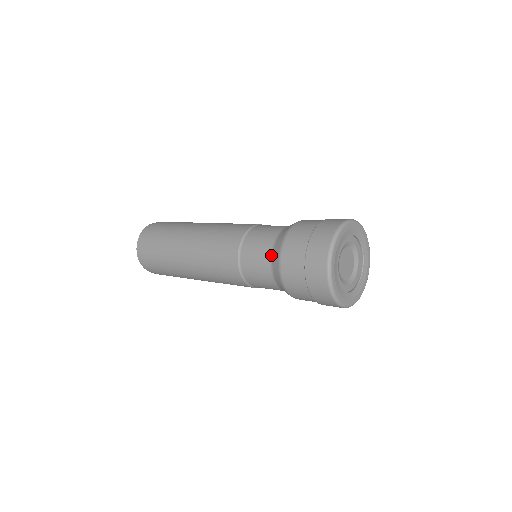
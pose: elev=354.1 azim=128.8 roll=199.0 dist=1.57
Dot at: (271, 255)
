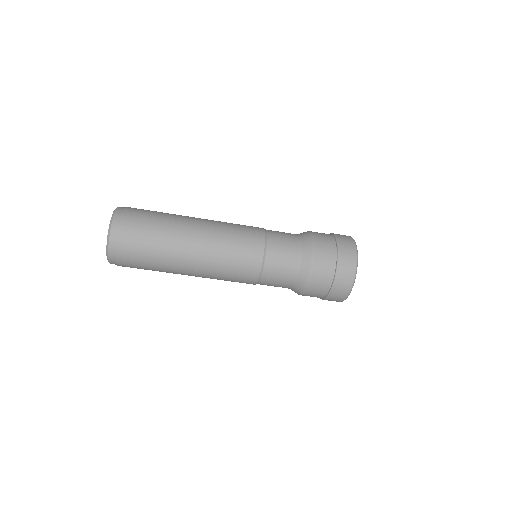
Dot at: occluded
